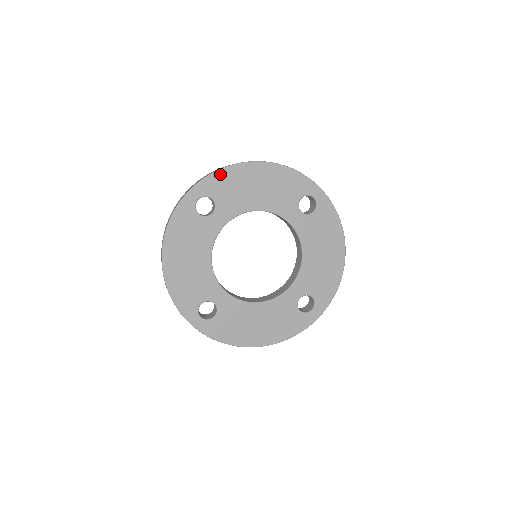
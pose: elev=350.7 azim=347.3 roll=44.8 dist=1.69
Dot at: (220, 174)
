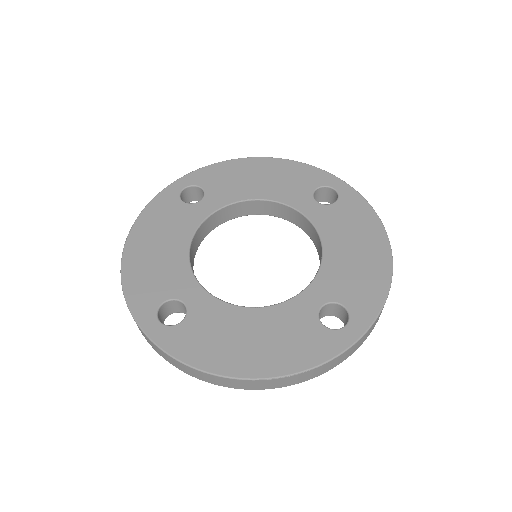
Dot at: (215, 167)
